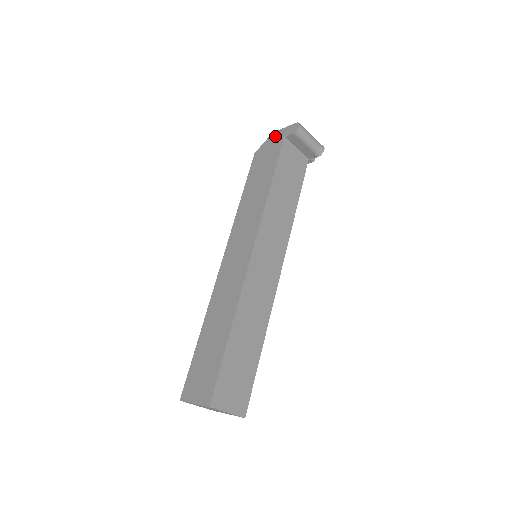
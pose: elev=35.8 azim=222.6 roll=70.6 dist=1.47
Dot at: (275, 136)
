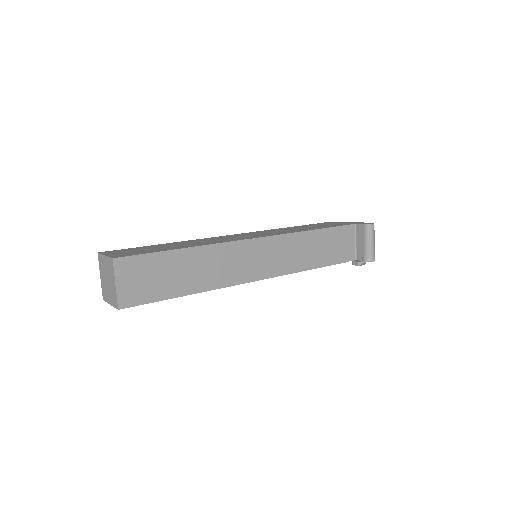
Dot at: (350, 222)
